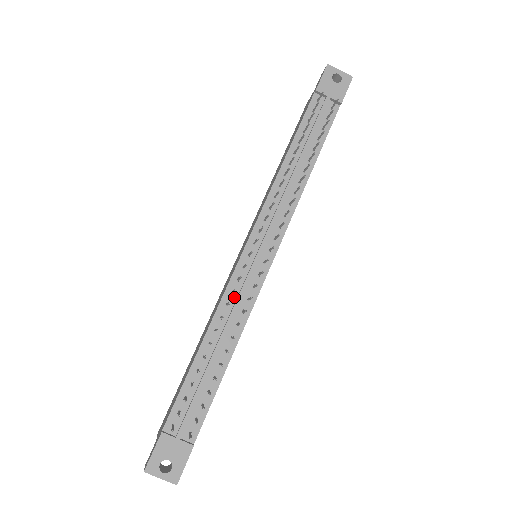
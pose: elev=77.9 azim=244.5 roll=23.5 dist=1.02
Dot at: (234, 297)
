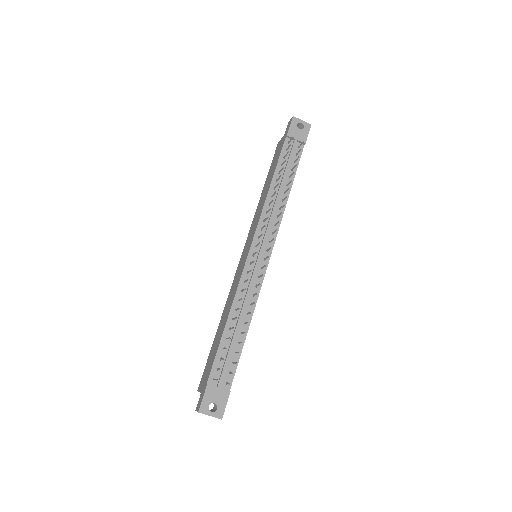
Dot at: (246, 285)
